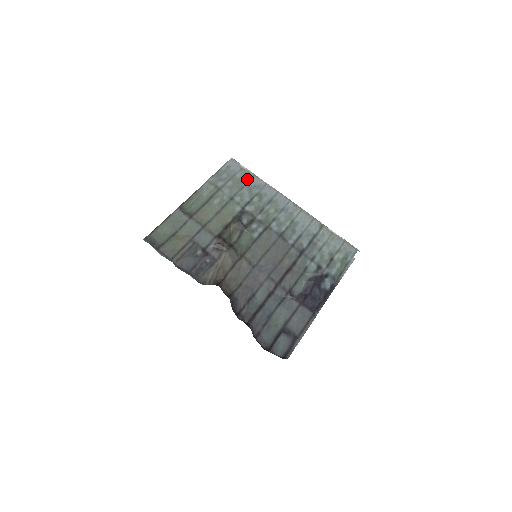
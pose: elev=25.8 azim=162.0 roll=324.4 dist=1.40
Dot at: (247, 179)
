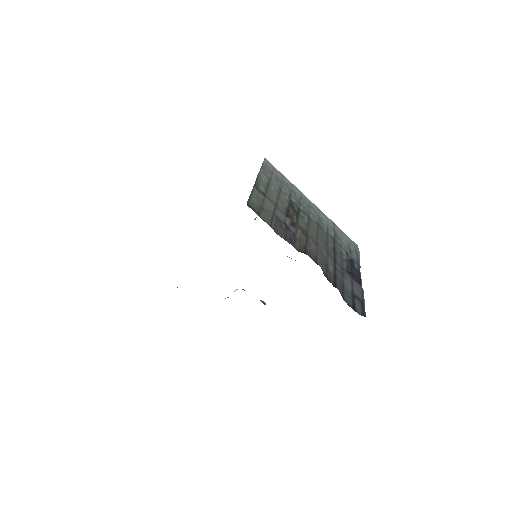
Dot at: (281, 177)
